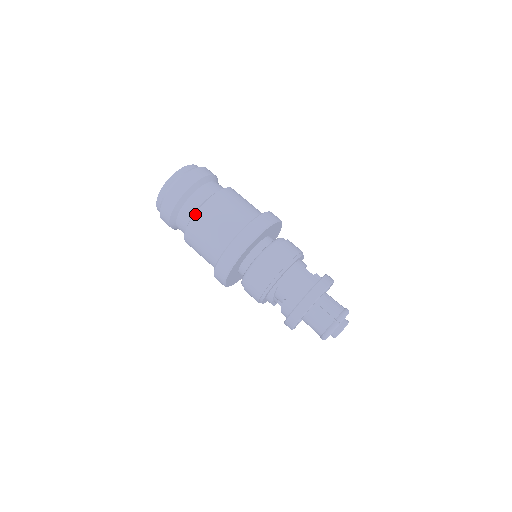
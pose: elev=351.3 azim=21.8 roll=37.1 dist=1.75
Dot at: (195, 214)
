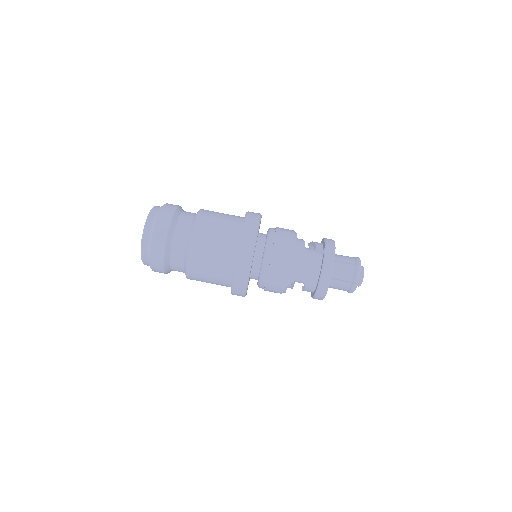
Dot at: (186, 270)
